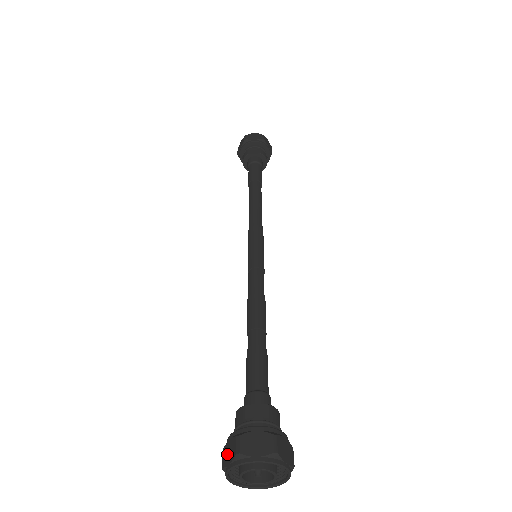
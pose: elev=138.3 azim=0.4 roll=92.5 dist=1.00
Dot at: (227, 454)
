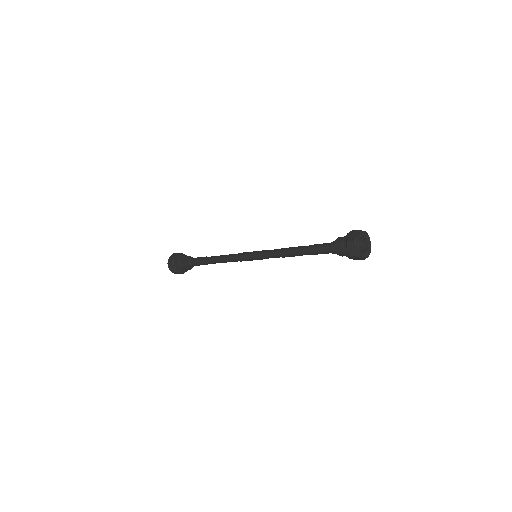
Dot at: (352, 237)
